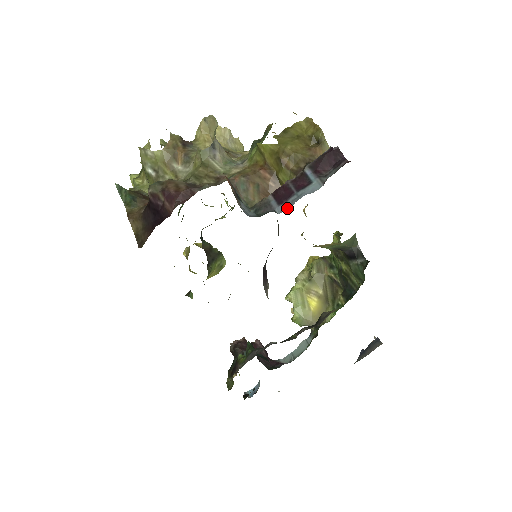
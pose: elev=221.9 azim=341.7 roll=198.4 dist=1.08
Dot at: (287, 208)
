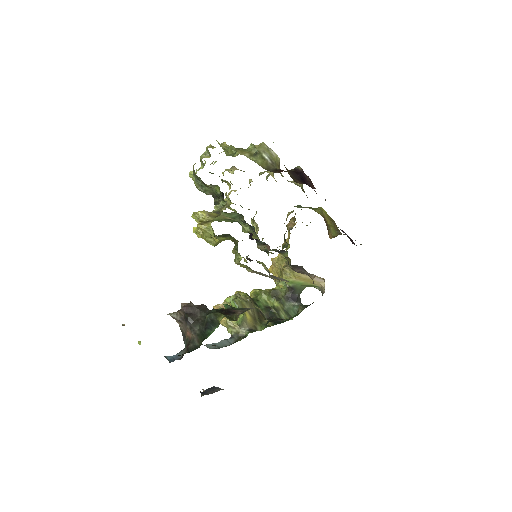
Dot at: occluded
